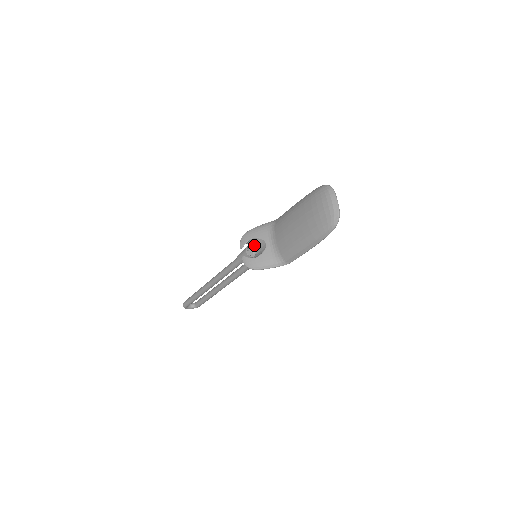
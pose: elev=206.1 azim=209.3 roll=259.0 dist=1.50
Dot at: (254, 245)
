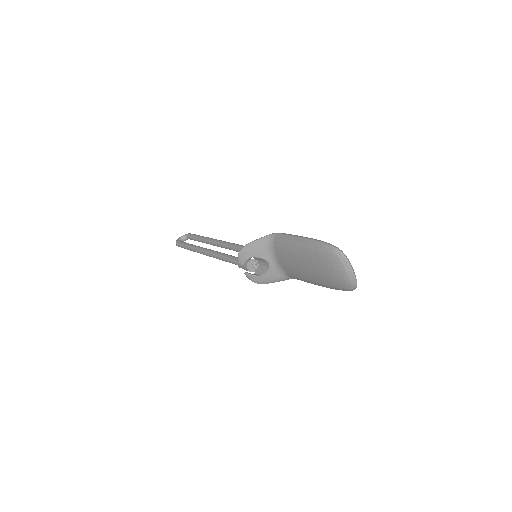
Dot at: (253, 257)
